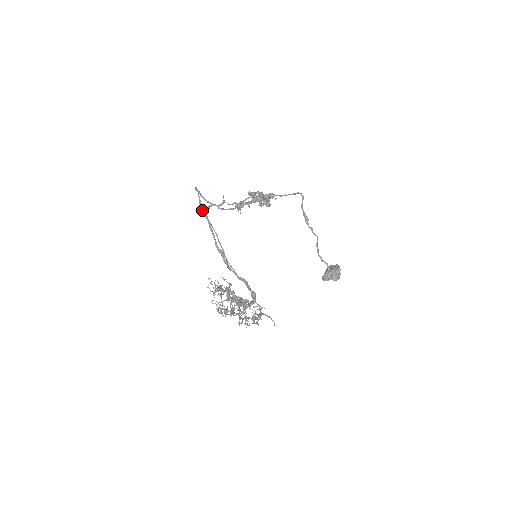
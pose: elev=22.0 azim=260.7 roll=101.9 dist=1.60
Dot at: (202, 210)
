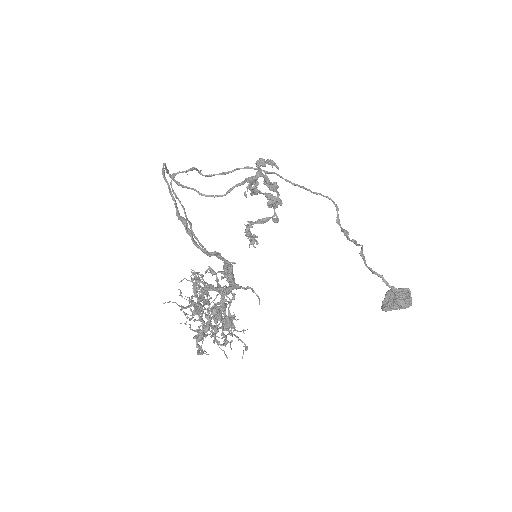
Dot at: (163, 176)
